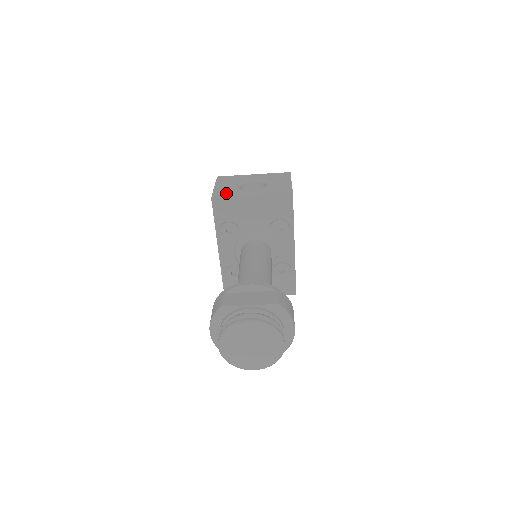
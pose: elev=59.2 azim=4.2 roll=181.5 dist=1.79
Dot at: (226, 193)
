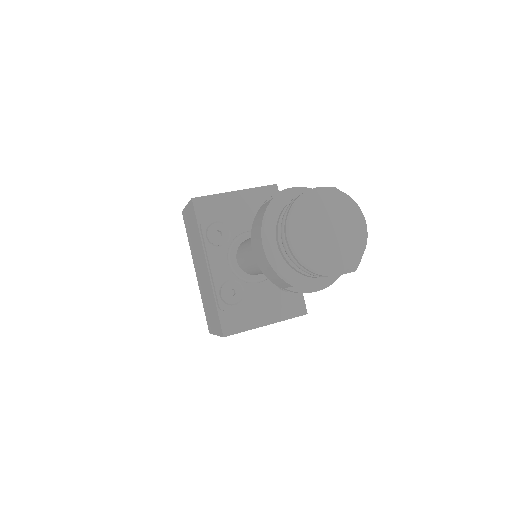
Dot at: occluded
